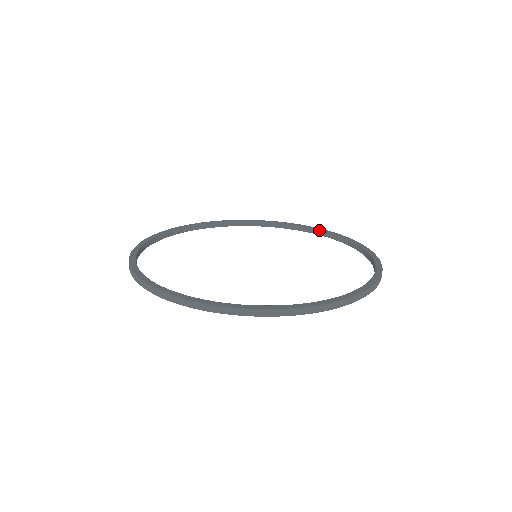
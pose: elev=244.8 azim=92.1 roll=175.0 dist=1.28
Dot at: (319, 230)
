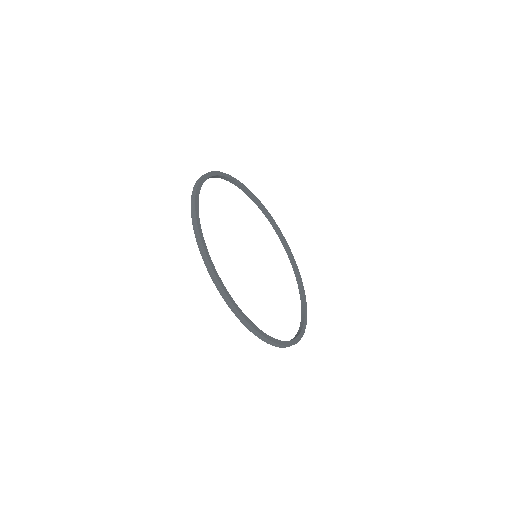
Dot at: (270, 217)
